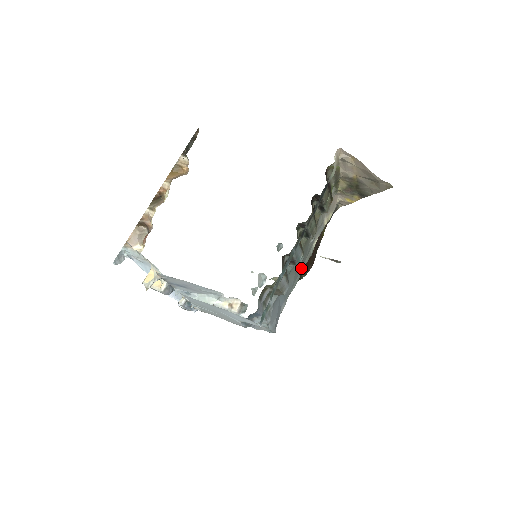
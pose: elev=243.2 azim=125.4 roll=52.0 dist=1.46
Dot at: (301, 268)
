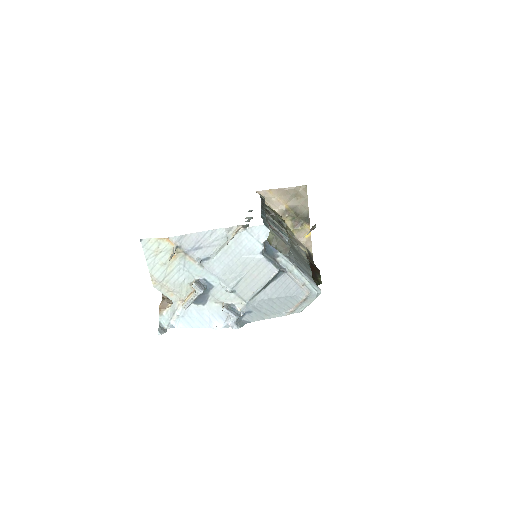
Dot at: (306, 265)
